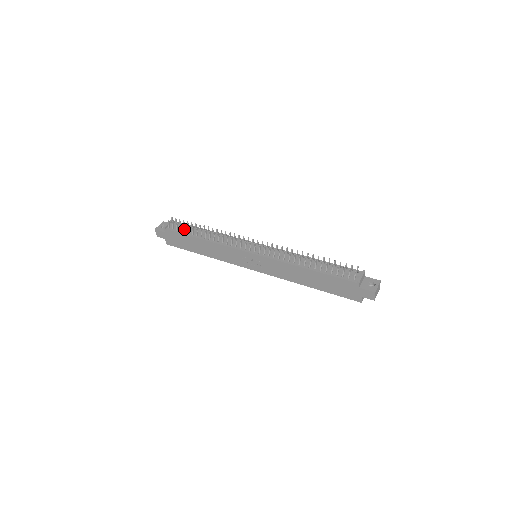
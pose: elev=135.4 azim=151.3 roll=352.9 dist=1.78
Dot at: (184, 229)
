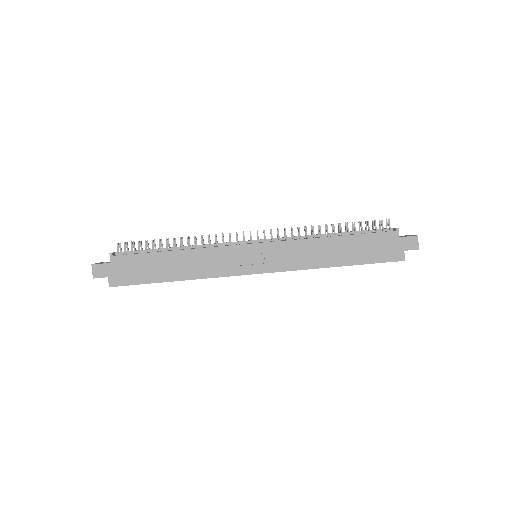
Dot at: (145, 248)
